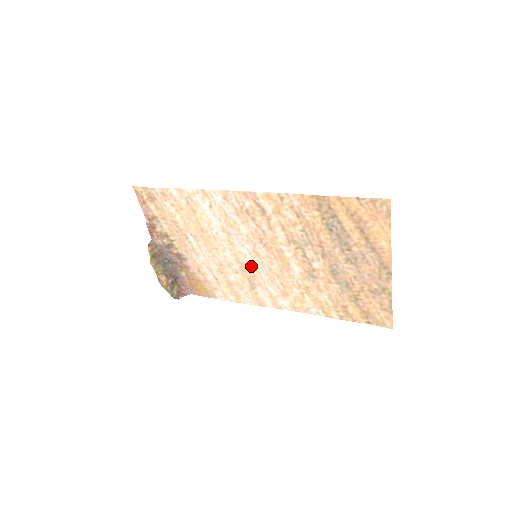
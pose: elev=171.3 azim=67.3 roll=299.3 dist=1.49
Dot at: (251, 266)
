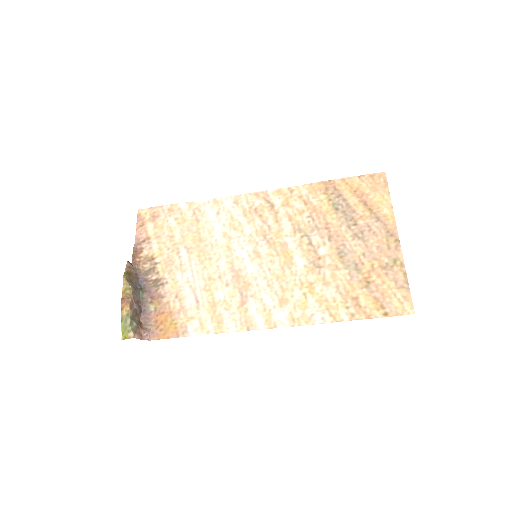
Dot at: (247, 272)
